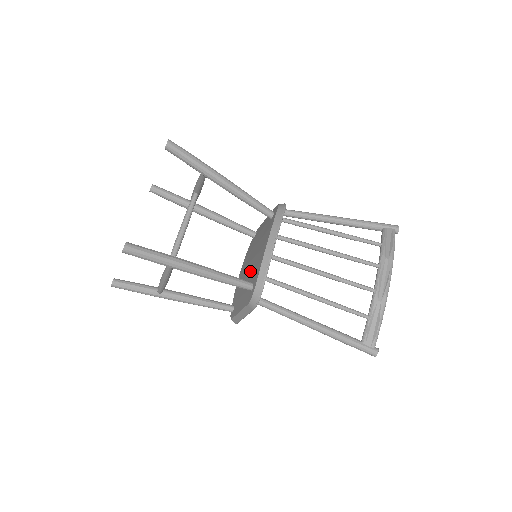
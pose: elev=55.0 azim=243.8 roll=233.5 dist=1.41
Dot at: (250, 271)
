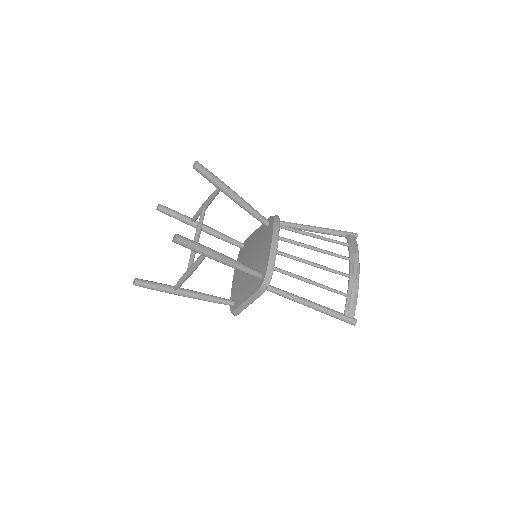
Dot at: (253, 267)
